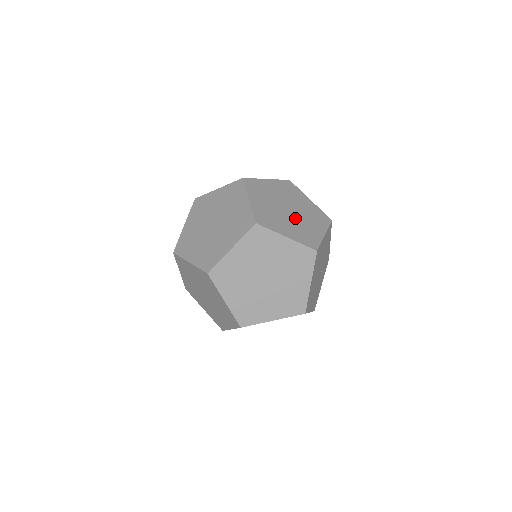
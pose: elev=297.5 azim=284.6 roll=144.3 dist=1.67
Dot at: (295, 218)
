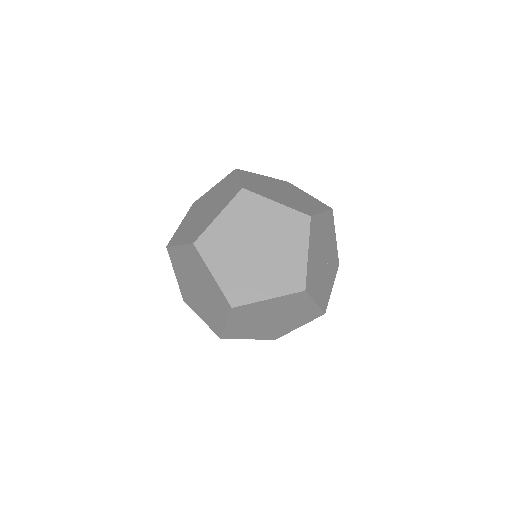
Dot at: (289, 197)
